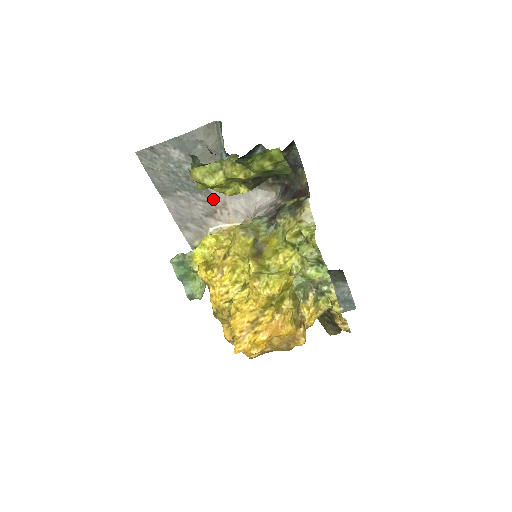
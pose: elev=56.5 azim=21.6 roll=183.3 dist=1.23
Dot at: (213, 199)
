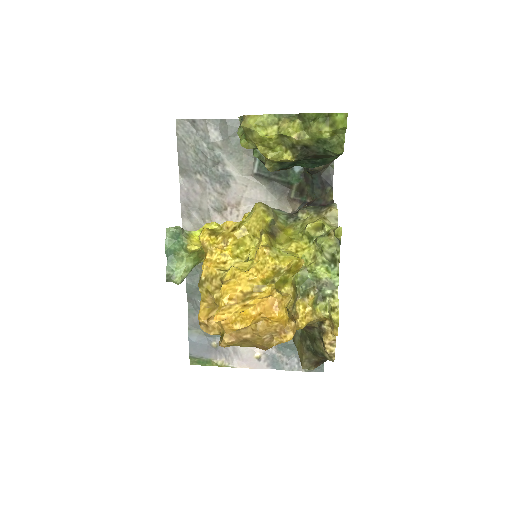
Dot at: (229, 194)
